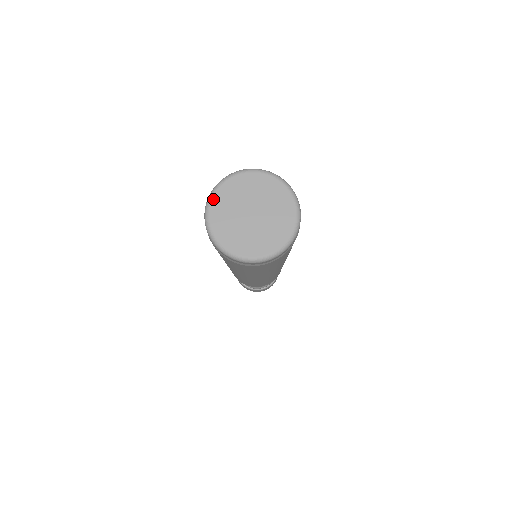
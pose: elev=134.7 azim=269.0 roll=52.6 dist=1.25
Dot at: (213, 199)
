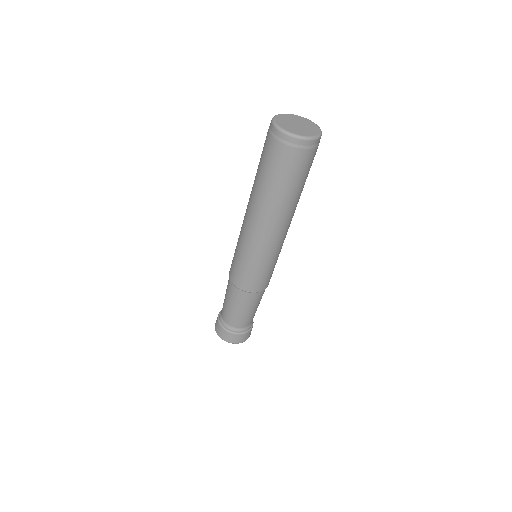
Dot at: (277, 123)
